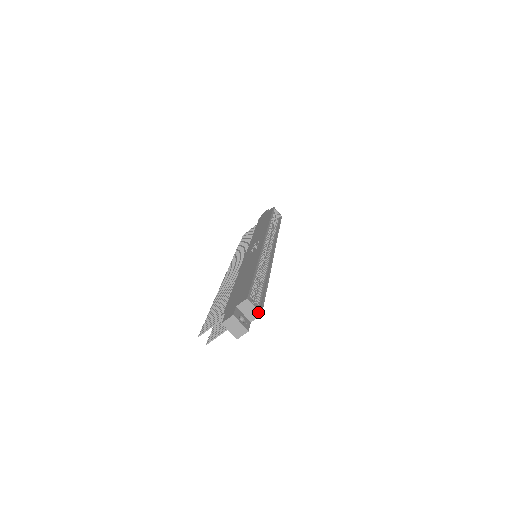
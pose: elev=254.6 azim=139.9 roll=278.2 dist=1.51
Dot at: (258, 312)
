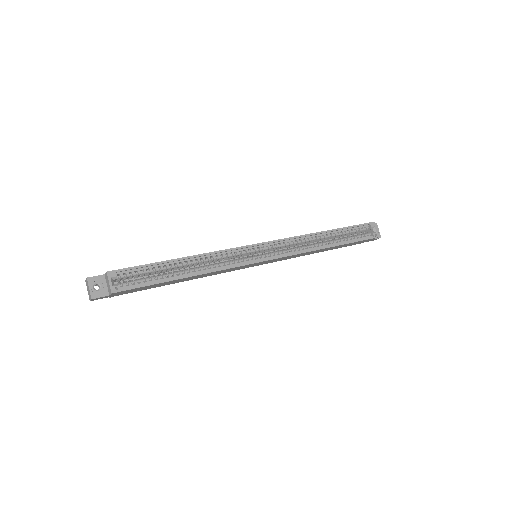
Dot at: (110, 289)
